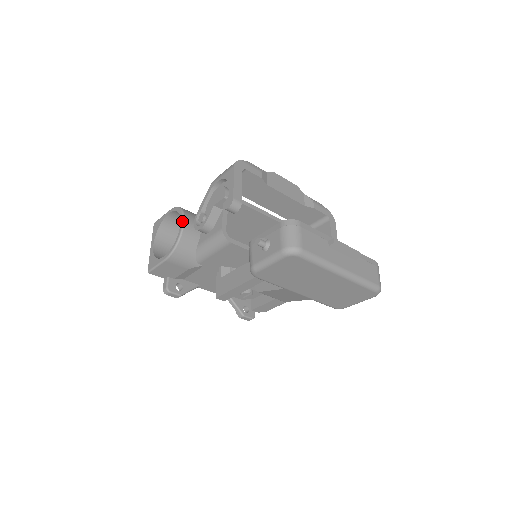
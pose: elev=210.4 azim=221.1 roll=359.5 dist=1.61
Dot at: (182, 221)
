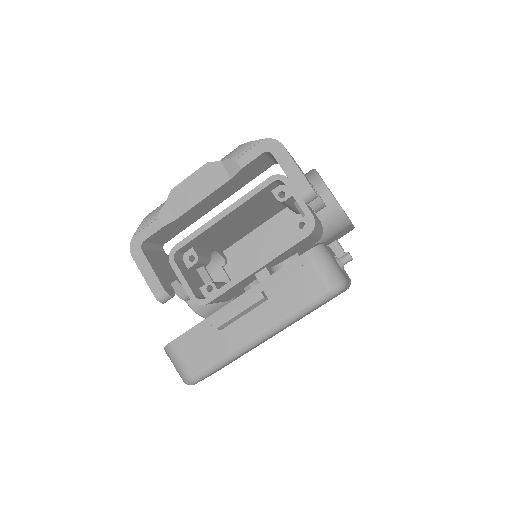
Dot at: occluded
